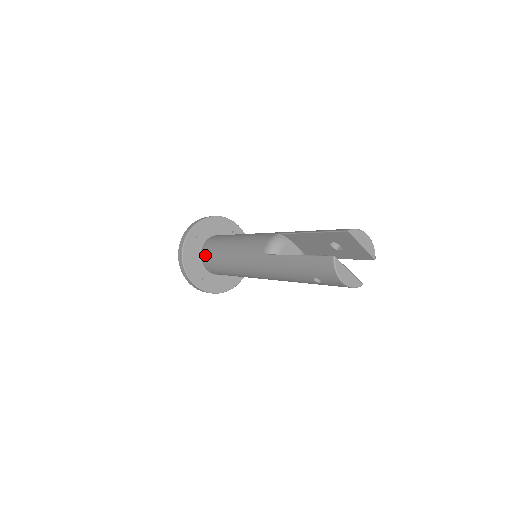
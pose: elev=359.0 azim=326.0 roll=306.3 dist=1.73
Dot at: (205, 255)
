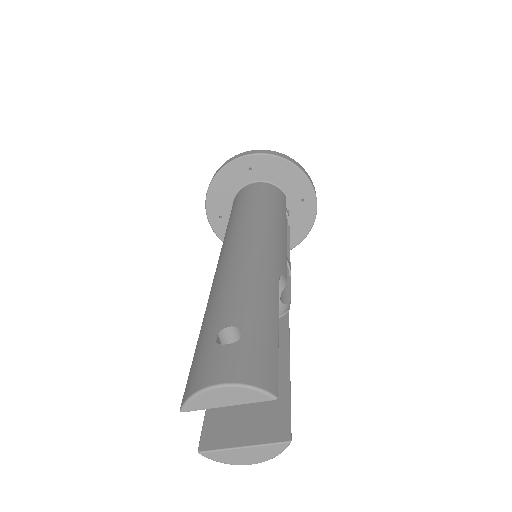
Dot at: occluded
